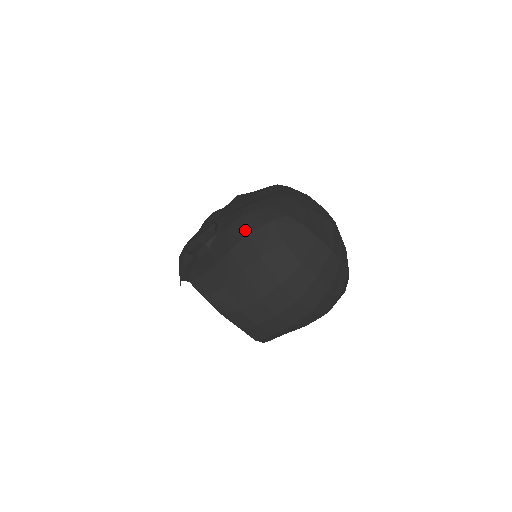
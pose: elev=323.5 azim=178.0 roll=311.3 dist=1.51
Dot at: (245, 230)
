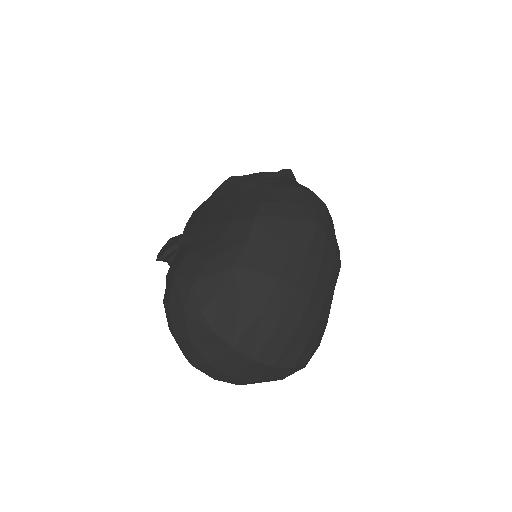
Dot at: (168, 297)
